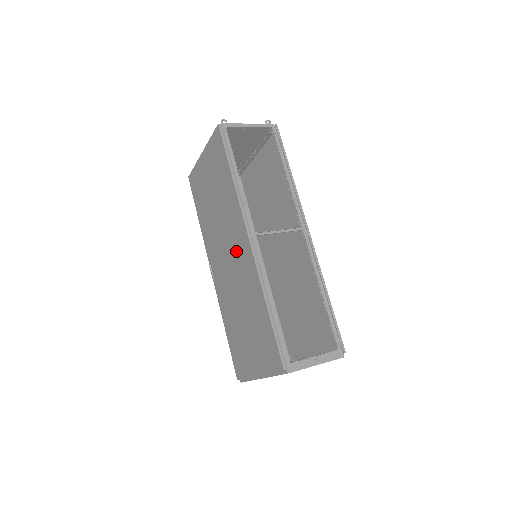
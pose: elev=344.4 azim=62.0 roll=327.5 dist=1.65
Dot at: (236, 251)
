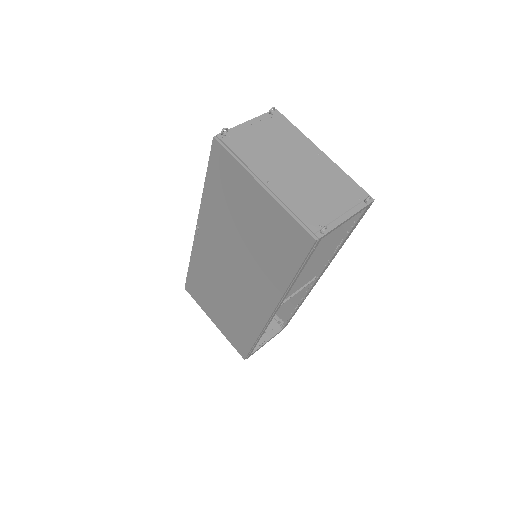
Dot at: (248, 290)
